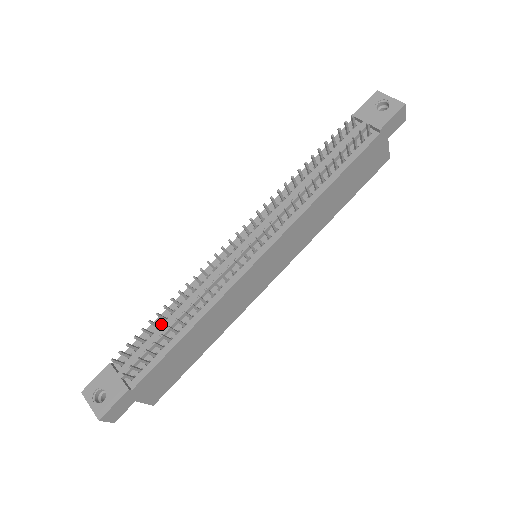
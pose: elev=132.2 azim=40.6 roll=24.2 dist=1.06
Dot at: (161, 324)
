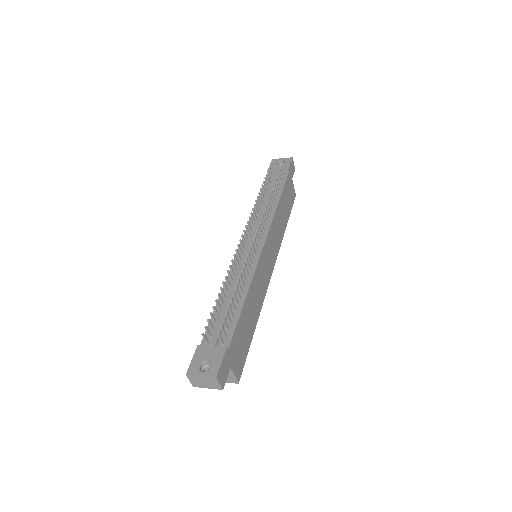
Dot at: (221, 307)
